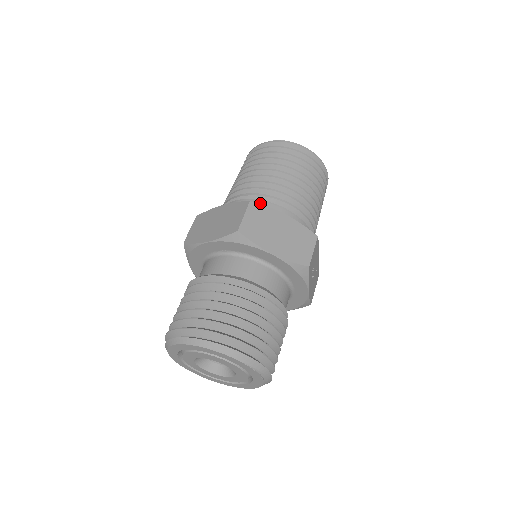
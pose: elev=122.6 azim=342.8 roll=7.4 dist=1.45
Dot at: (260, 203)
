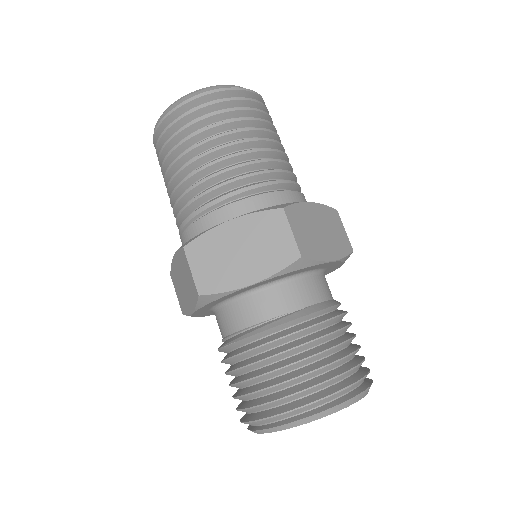
Dot at: (269, 198)
